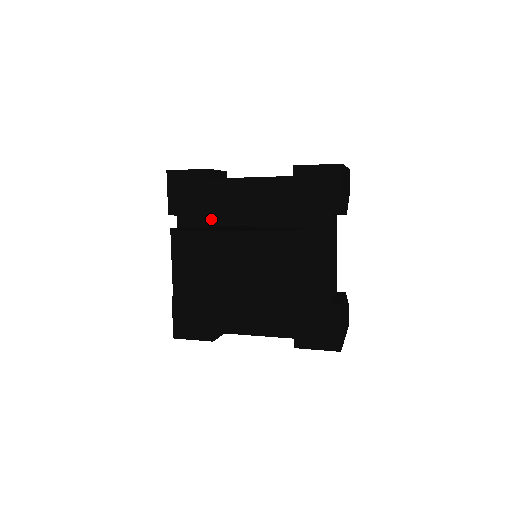
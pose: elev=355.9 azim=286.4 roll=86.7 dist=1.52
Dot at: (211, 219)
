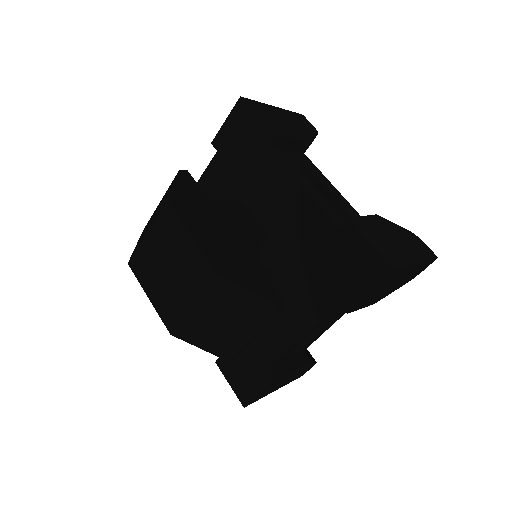
Dot at: (240, 186)
